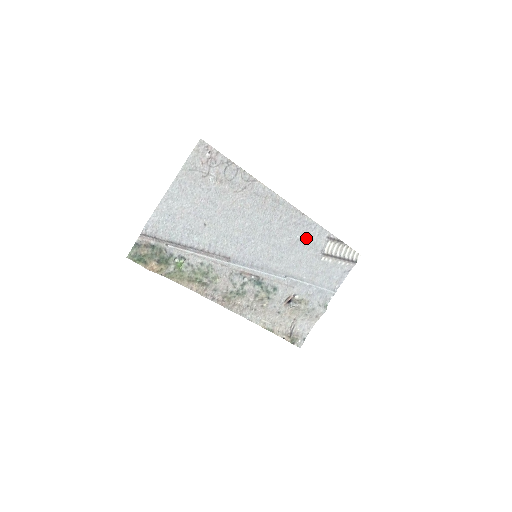
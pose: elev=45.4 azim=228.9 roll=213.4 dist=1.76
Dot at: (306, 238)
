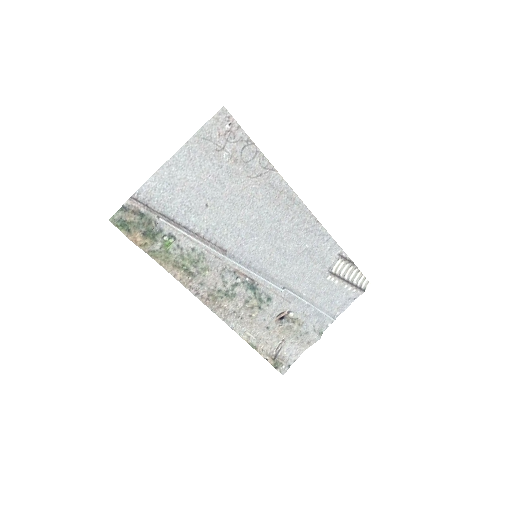
Dot at: (315, 250)
